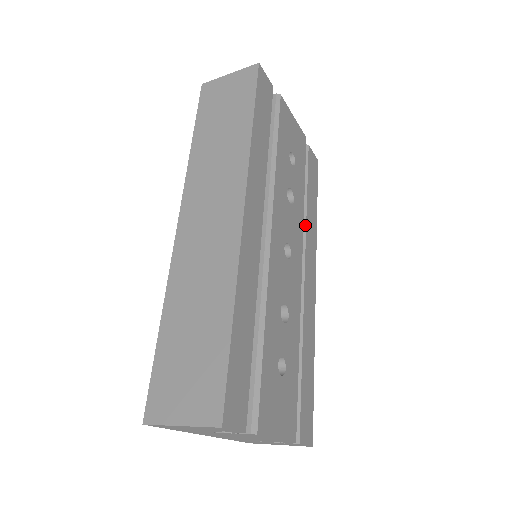
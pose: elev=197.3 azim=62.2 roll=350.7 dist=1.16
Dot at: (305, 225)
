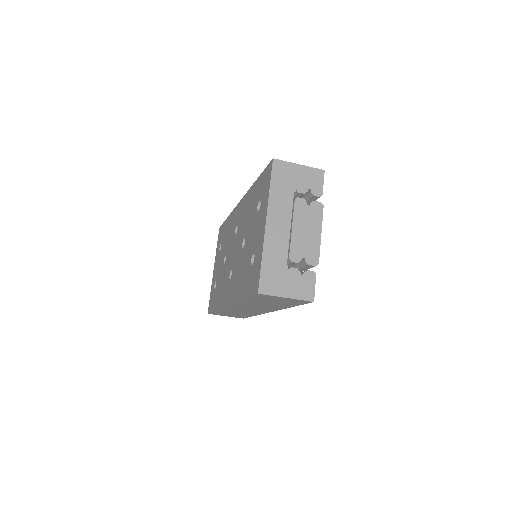
Dot at: occluded
